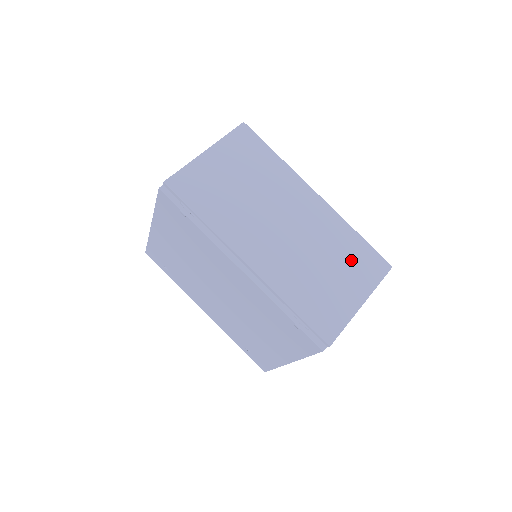
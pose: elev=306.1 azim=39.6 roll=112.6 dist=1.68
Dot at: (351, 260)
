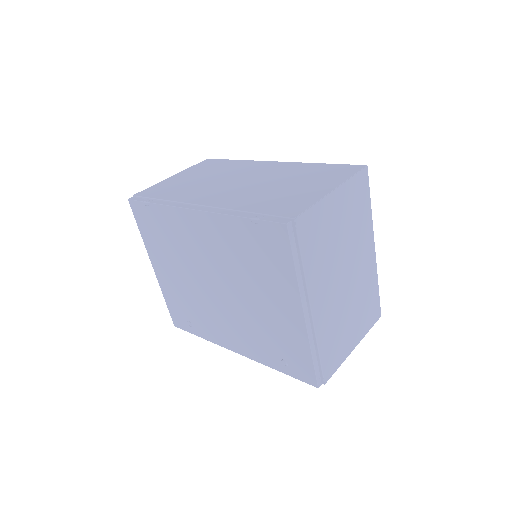
Dot at: (315, 175)
